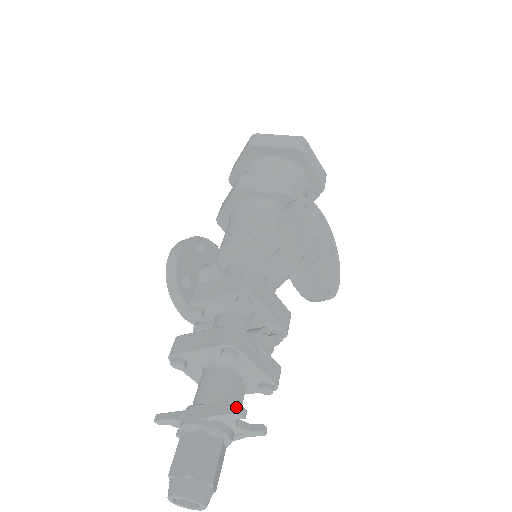
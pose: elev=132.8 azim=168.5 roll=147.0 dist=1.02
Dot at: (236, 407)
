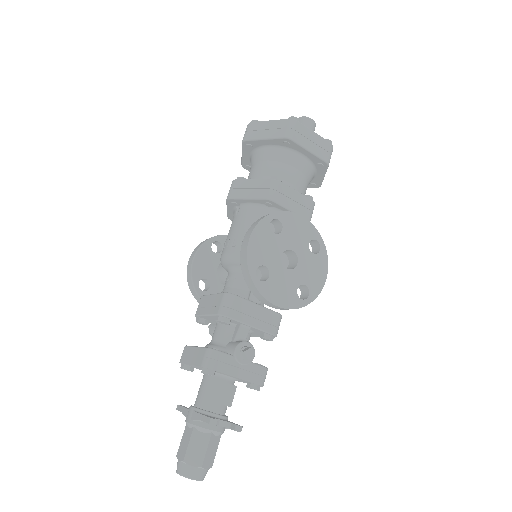
Dot at: (208, 418)
